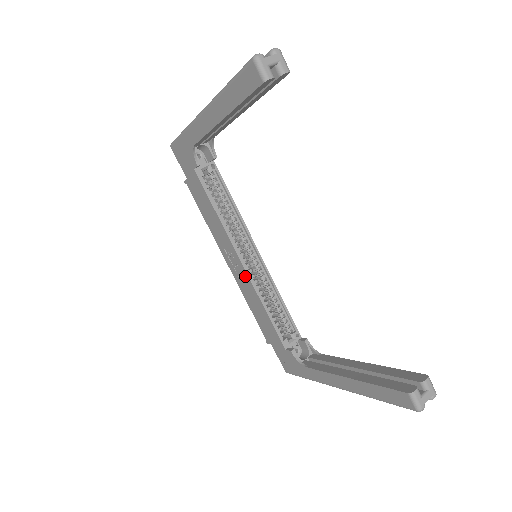
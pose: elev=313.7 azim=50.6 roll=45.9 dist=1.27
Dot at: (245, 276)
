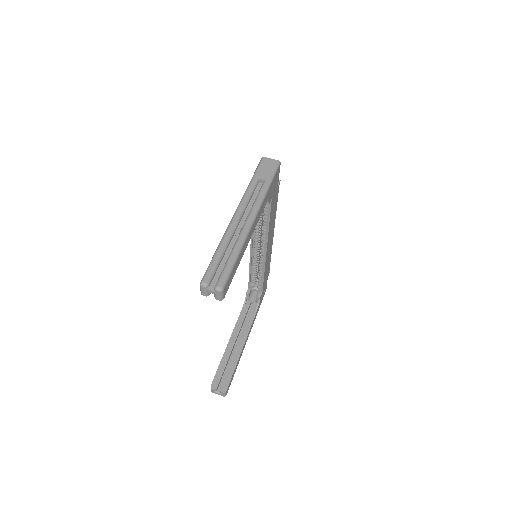
Dot at: occluded
